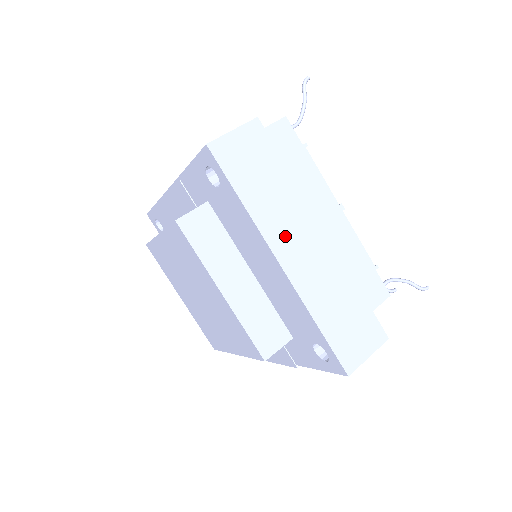
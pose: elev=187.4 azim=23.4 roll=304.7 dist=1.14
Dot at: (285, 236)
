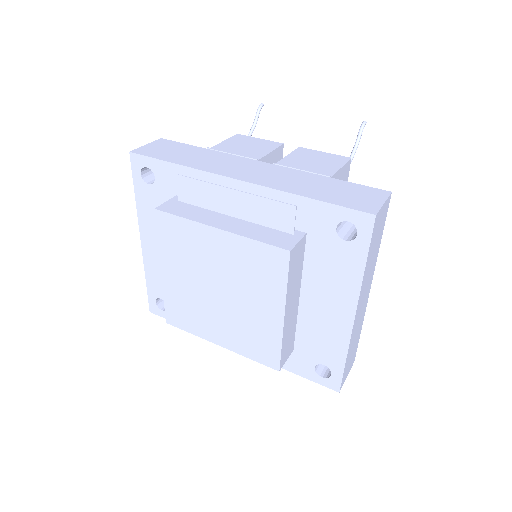
Dot at: (363, 293)
